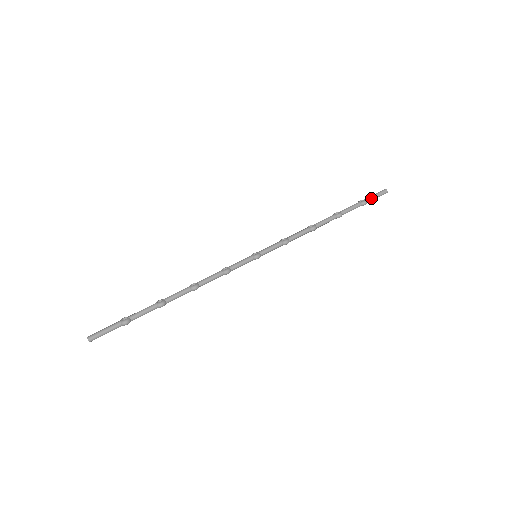
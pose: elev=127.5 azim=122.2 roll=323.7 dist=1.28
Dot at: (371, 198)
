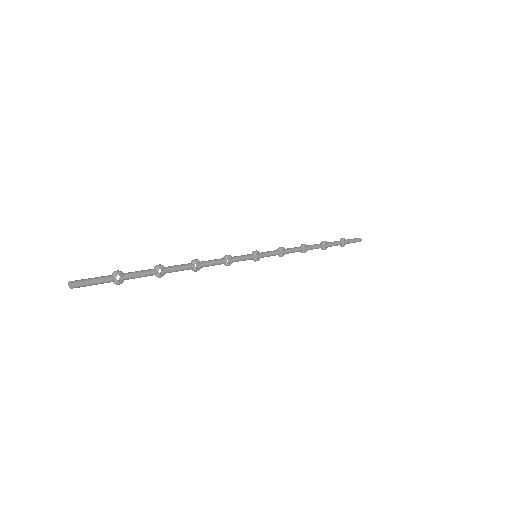
Dot at: (347, 240)
